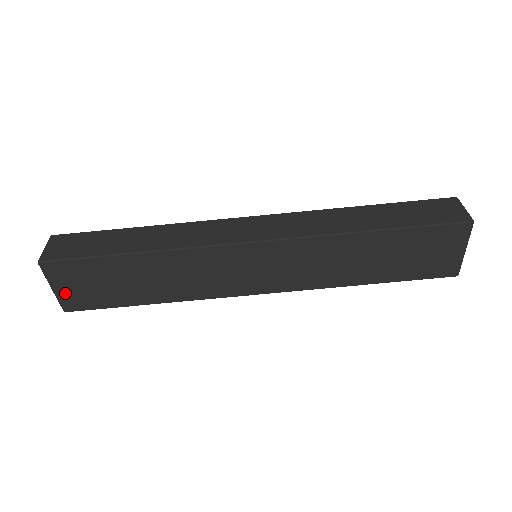
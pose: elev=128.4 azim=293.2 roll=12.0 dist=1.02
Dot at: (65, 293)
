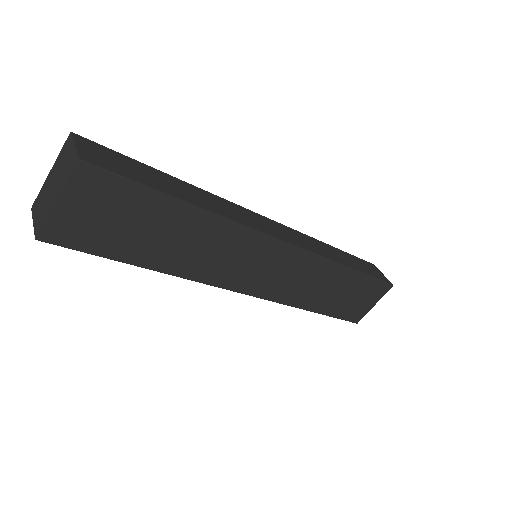
Dot at: (67, 214)
